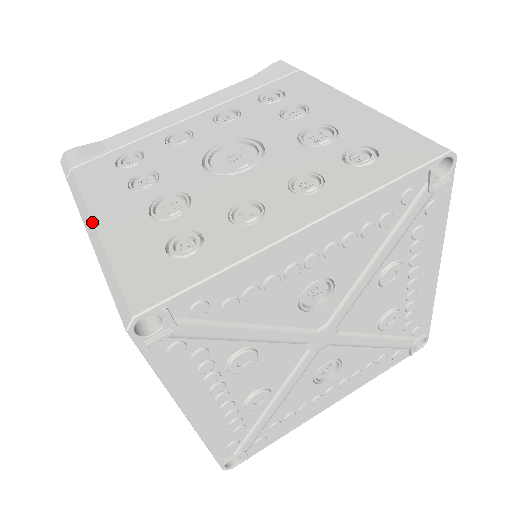
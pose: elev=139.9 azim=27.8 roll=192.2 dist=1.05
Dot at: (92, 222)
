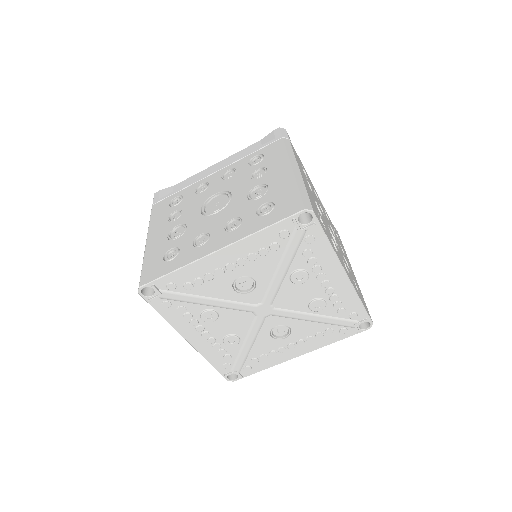
Dot at: (147, 238)
